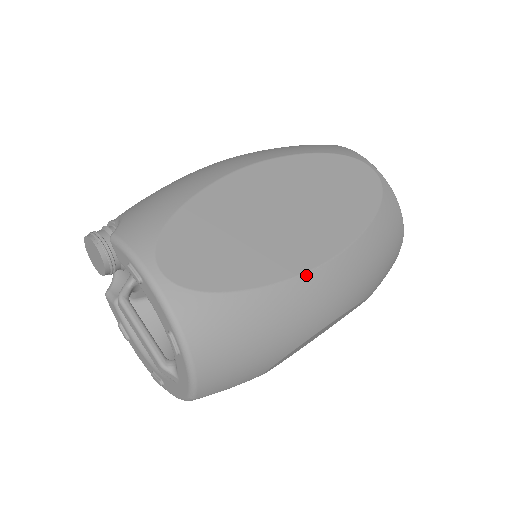
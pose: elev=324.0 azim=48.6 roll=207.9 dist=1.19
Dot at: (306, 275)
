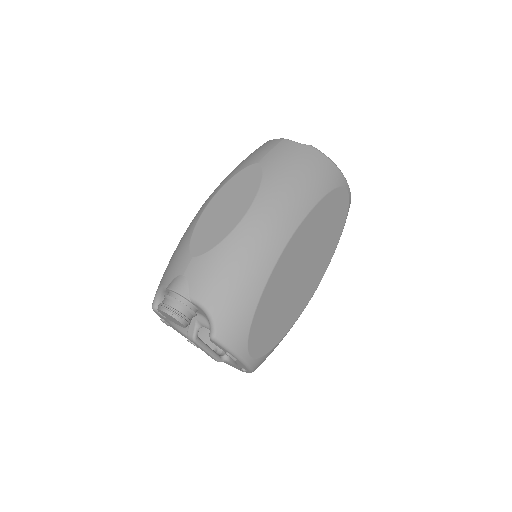
Dot at: occluded
